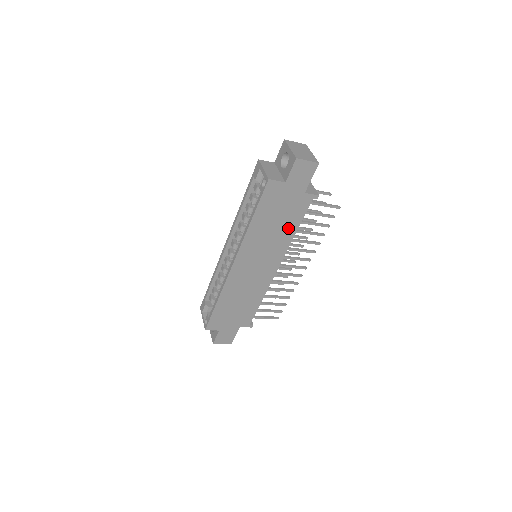
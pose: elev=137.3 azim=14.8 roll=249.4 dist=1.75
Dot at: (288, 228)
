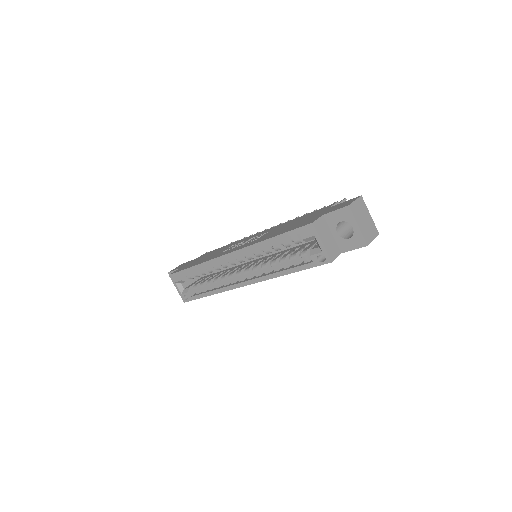
Dot at: occluded
